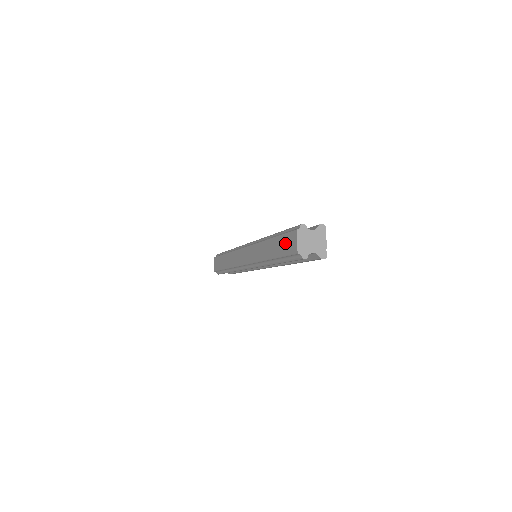
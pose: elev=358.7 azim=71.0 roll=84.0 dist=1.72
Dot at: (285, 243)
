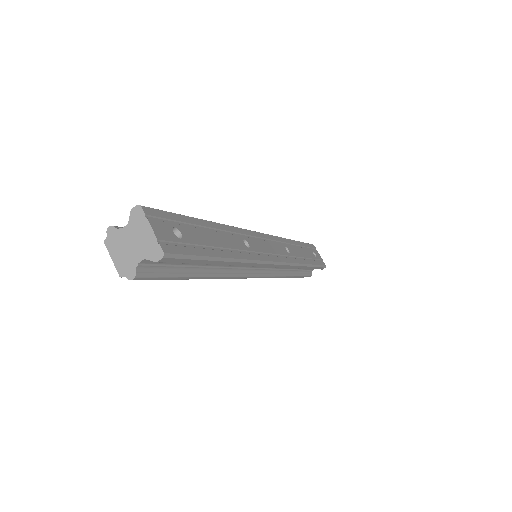
Dot at: occluded
